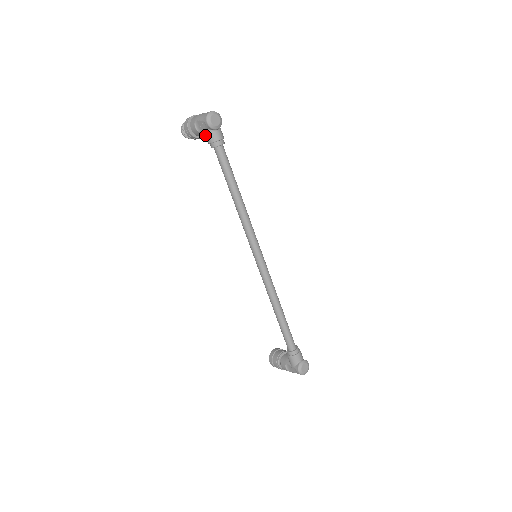
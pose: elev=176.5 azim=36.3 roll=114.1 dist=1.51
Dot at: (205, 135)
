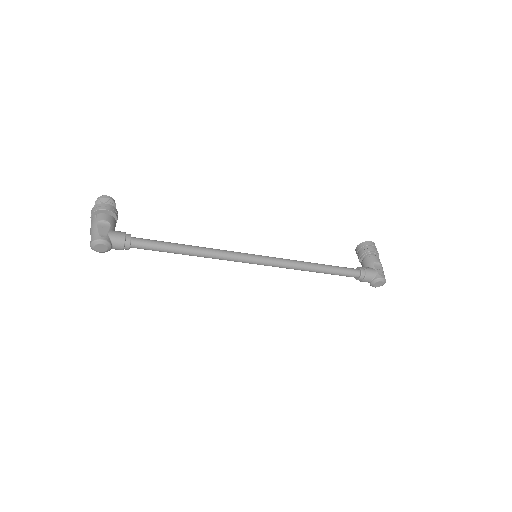
Dot at: occluded
